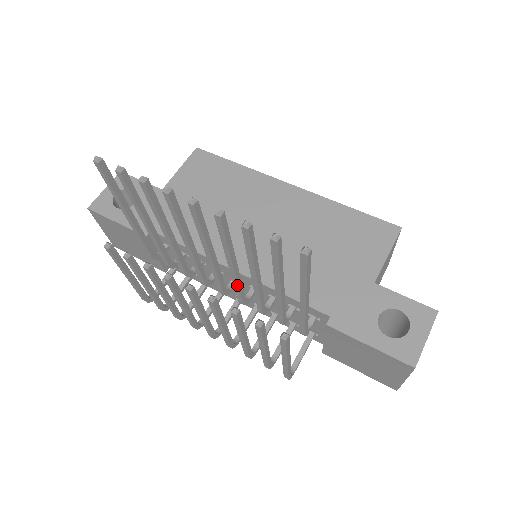
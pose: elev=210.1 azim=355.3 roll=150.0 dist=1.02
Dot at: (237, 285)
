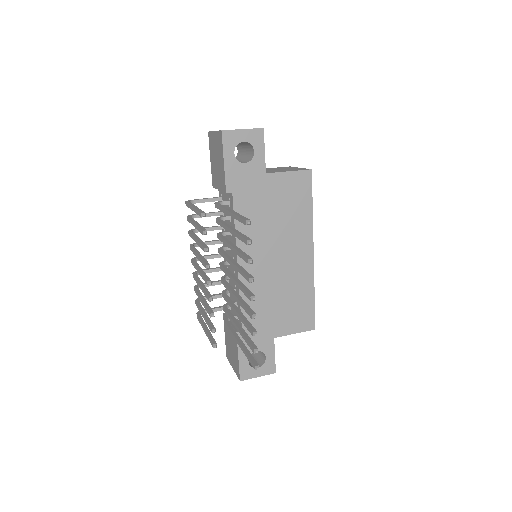
Dot at: (228, 290)
